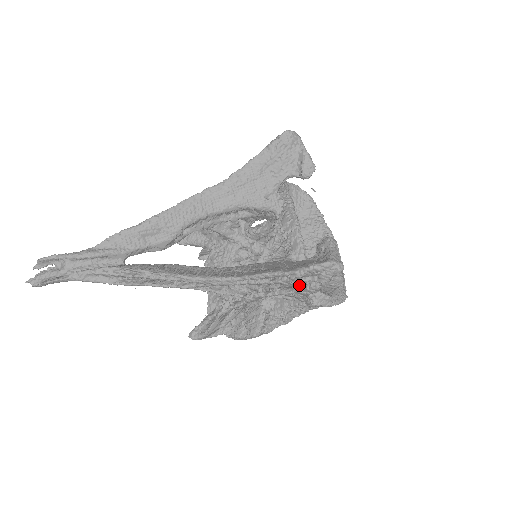
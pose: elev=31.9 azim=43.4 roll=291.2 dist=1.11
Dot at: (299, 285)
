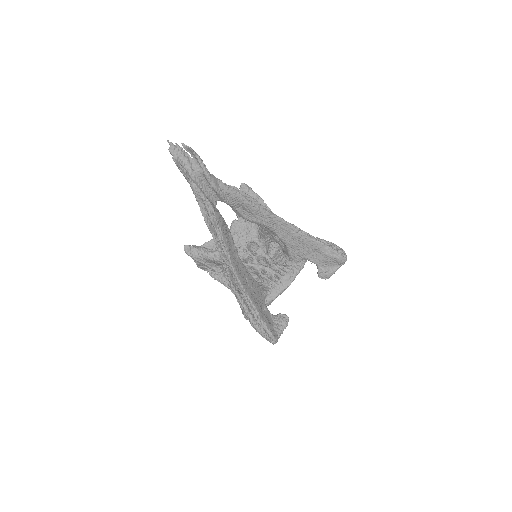
Dot at: occluded
